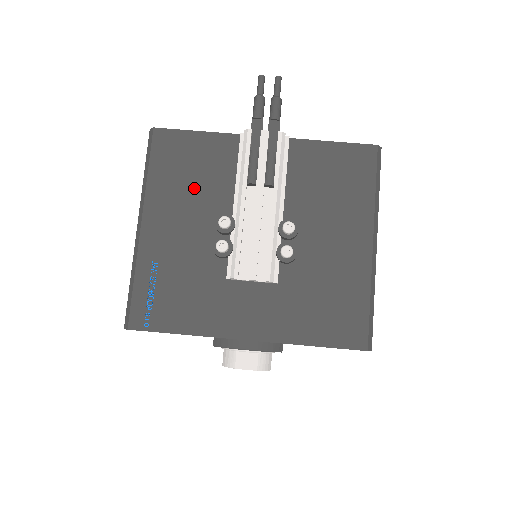
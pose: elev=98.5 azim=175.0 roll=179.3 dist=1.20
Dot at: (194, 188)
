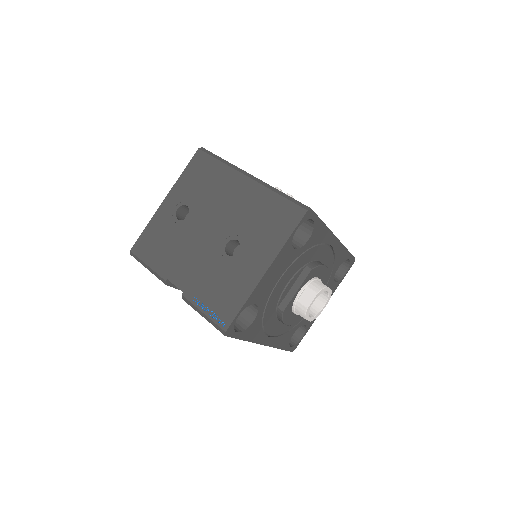
Dot at: occluded
